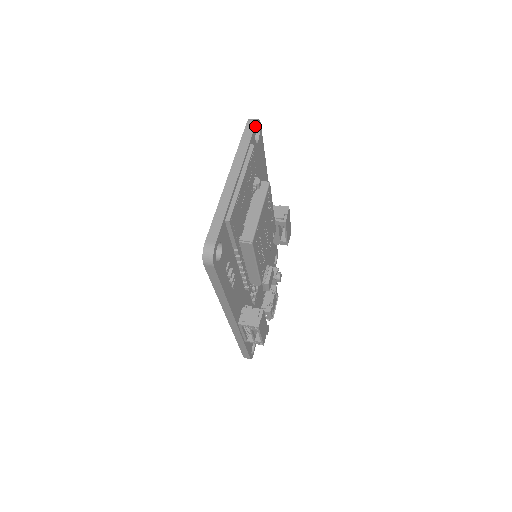
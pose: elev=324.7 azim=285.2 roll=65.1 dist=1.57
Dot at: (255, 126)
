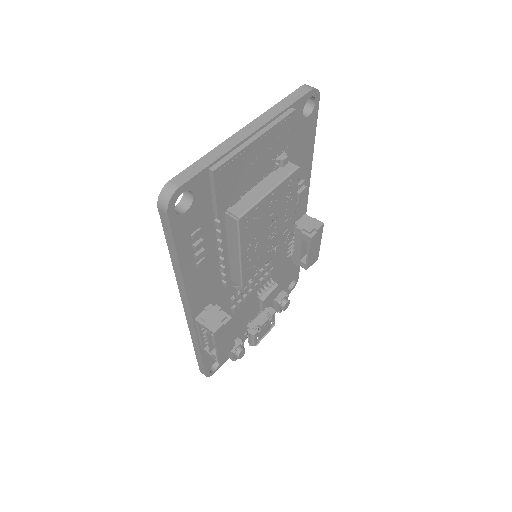
Dot at: (309, 93)
